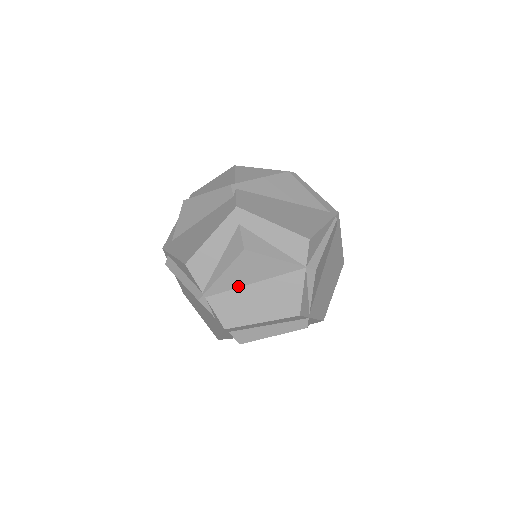
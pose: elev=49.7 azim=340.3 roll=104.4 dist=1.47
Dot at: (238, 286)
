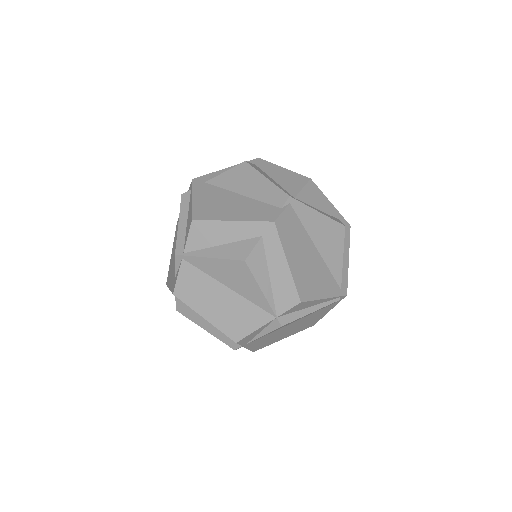
Dot at: (214, 277)
